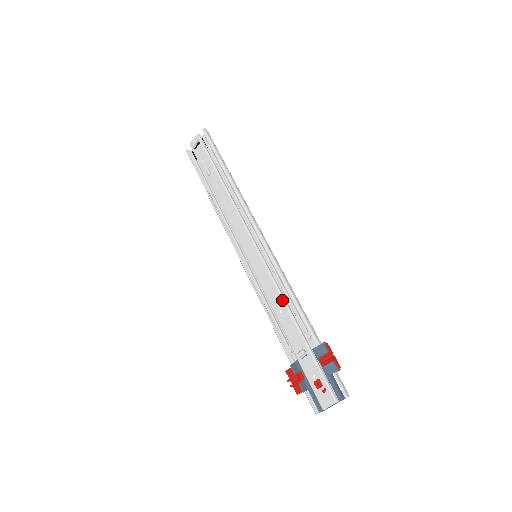
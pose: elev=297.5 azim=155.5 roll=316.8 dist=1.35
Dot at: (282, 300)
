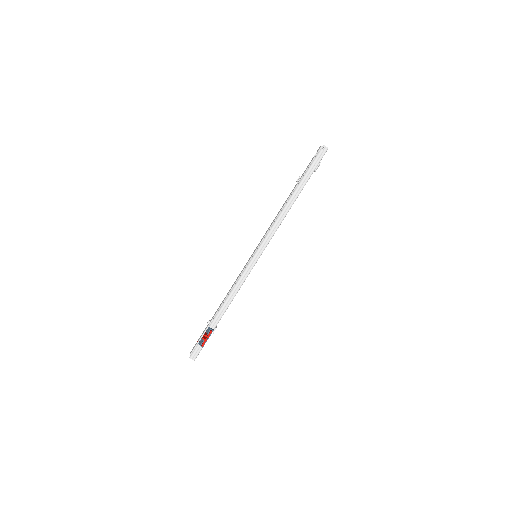
Dot at: (230, 290)
